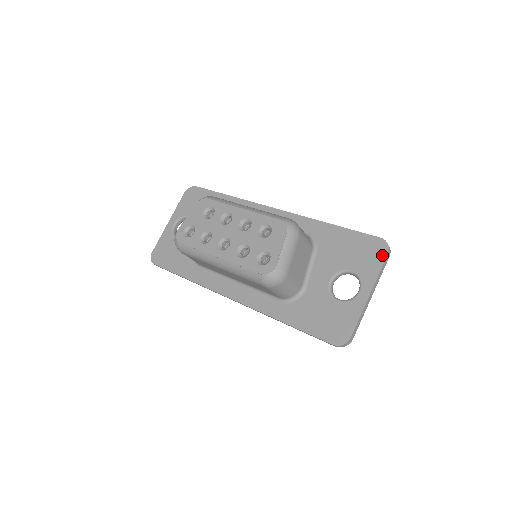
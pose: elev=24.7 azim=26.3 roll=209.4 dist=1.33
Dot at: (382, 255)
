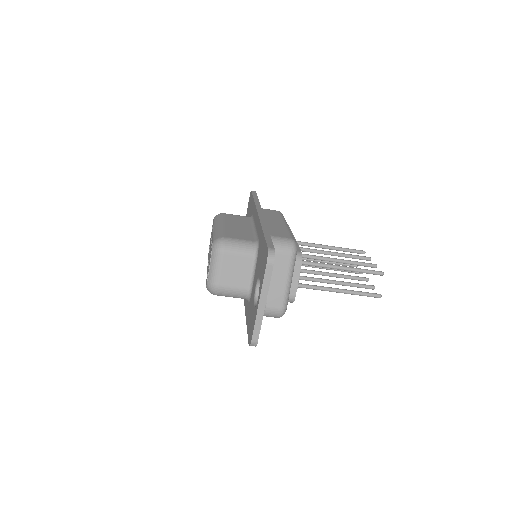
Dot at: (265, 266)
